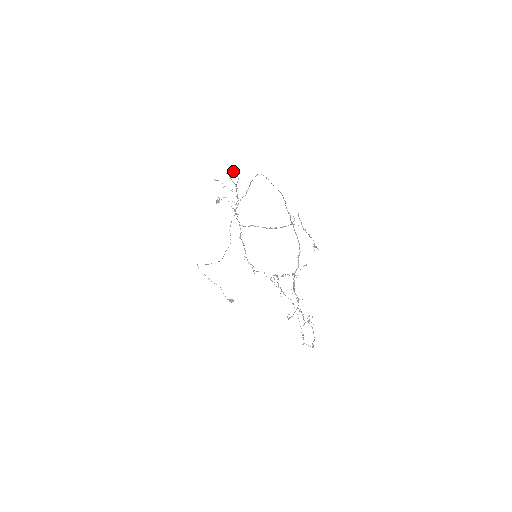
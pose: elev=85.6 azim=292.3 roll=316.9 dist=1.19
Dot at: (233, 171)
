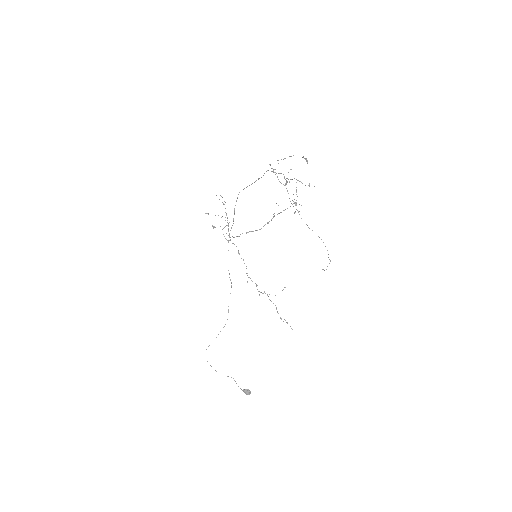
Dot at: (220, 195)
